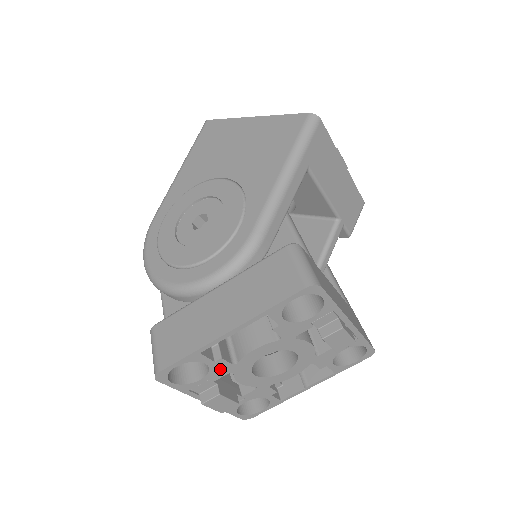
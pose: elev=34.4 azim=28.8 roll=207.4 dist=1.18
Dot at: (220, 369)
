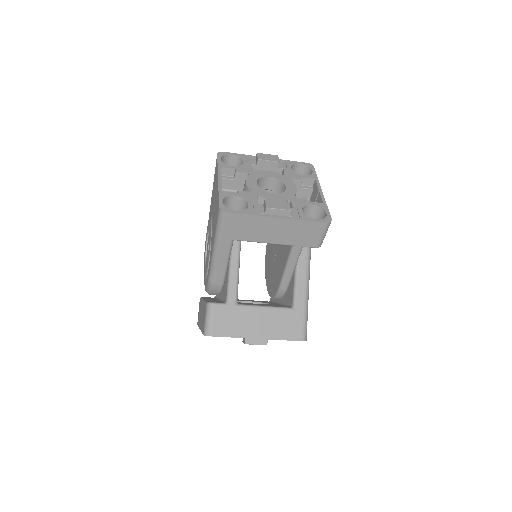
Dot at: occluded
